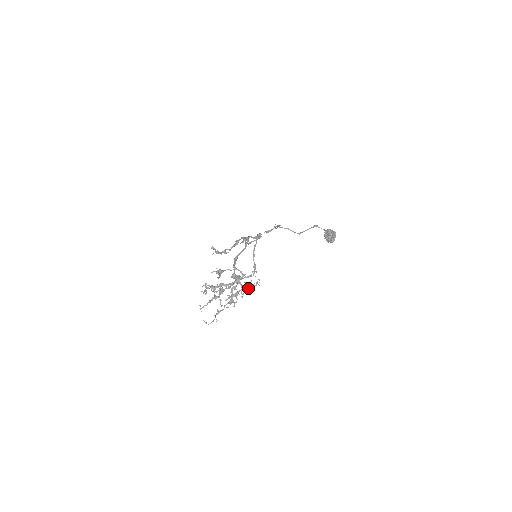
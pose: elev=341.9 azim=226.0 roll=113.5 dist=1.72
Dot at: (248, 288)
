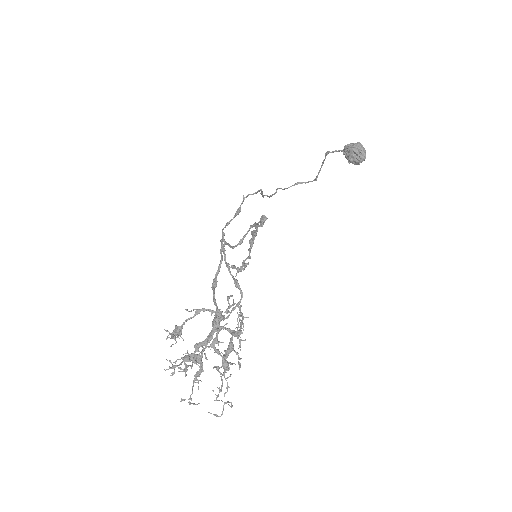
Dot at: occluded
